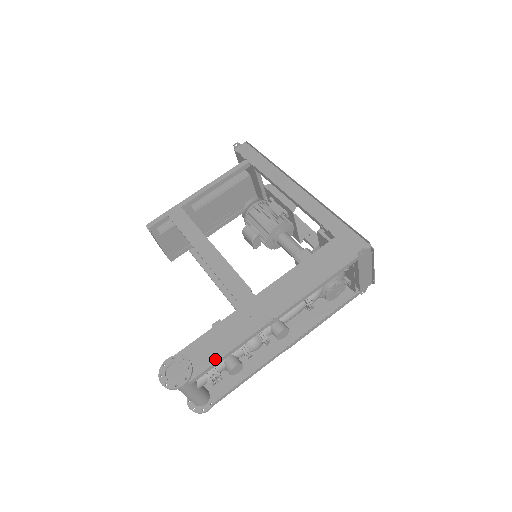
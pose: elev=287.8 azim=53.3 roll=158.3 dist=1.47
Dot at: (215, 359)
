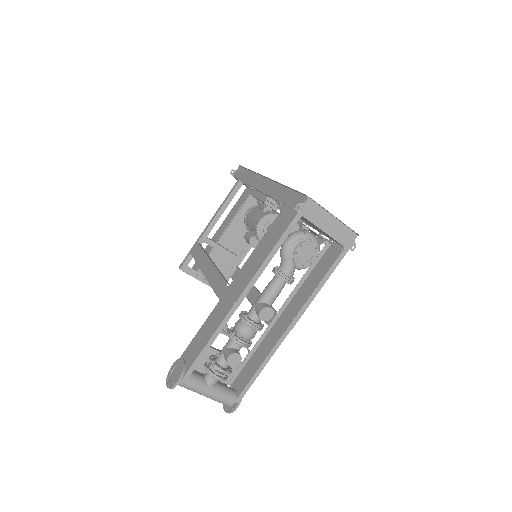
Dot at: (199, 352)
